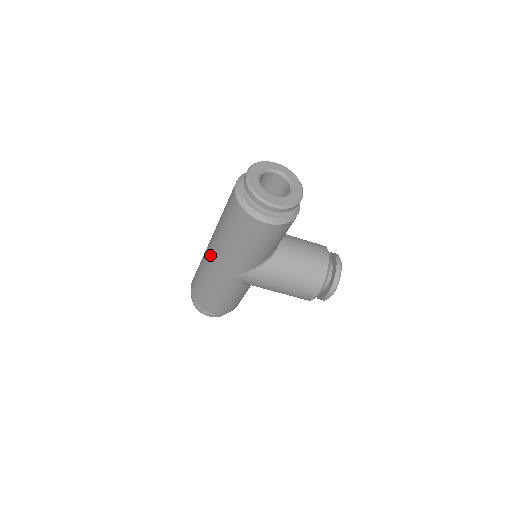
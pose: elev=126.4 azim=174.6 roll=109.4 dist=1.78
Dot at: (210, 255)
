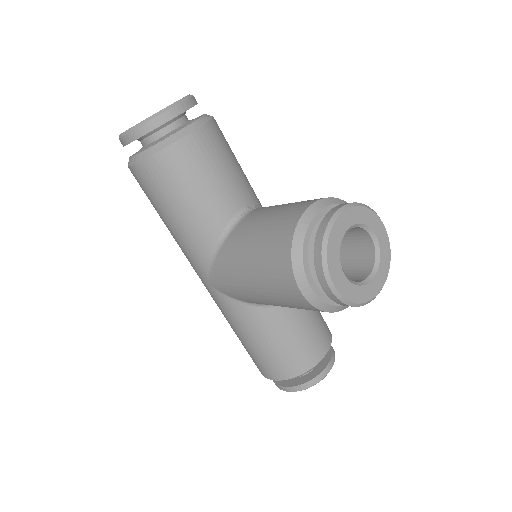
Dot at: occluded
